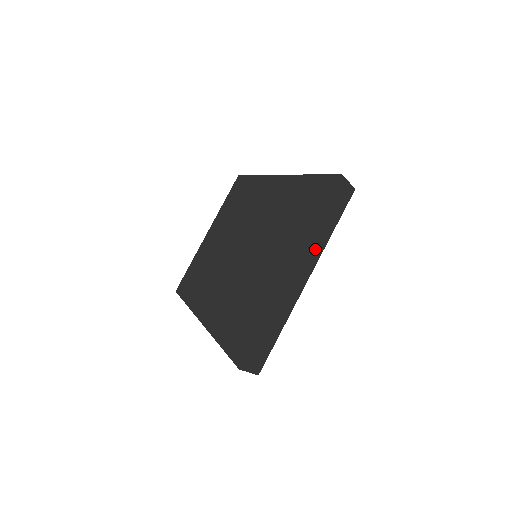
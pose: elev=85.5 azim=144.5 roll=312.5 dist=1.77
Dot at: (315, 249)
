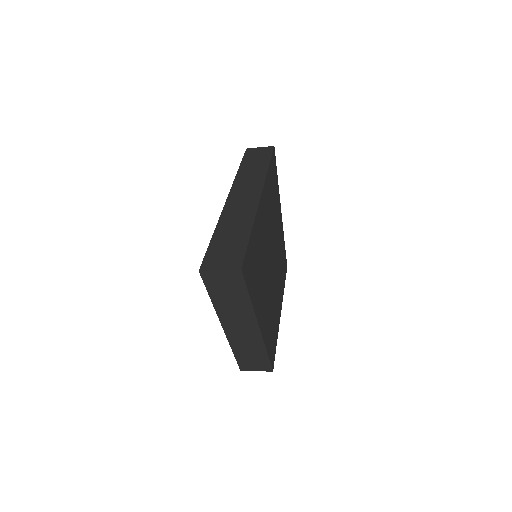
Dot at: (252, 180)
